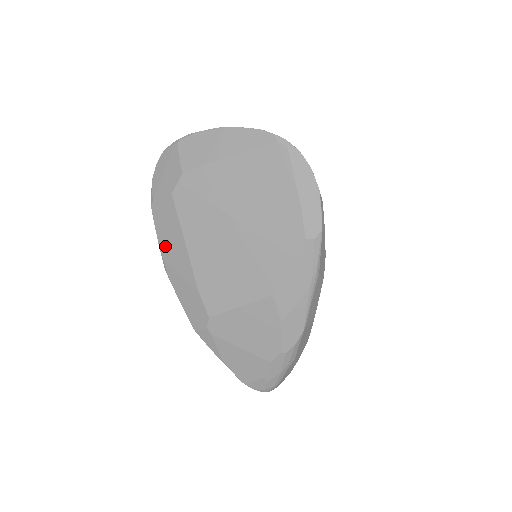
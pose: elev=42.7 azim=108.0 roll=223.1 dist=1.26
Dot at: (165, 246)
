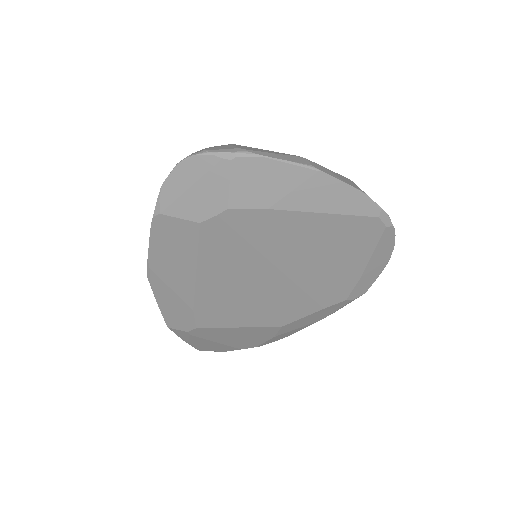
Dot at: (159, 260)
